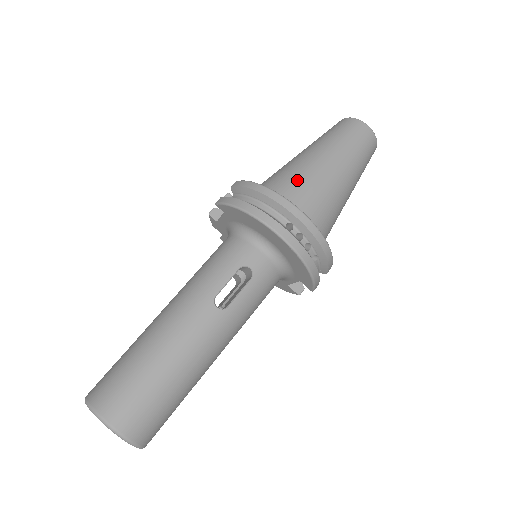
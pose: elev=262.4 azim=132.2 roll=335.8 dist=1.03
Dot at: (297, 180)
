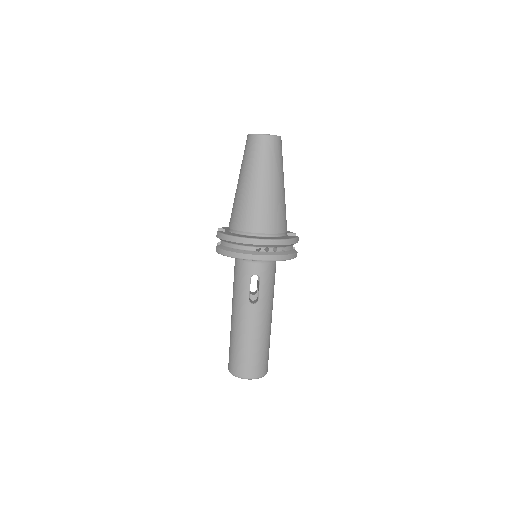
Dot at: (246, 212)
